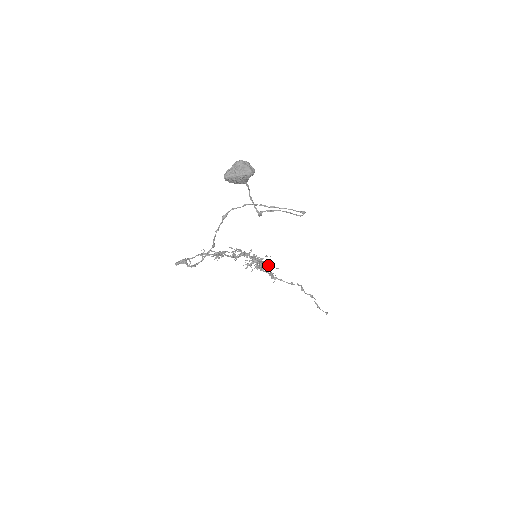
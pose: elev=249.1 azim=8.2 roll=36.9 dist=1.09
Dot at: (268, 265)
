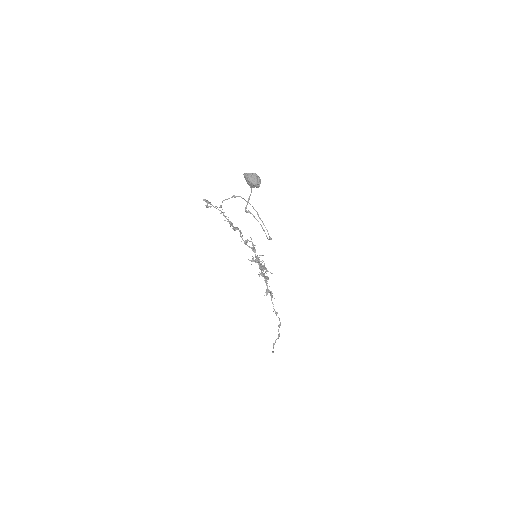
Dot at: (267, 279)
